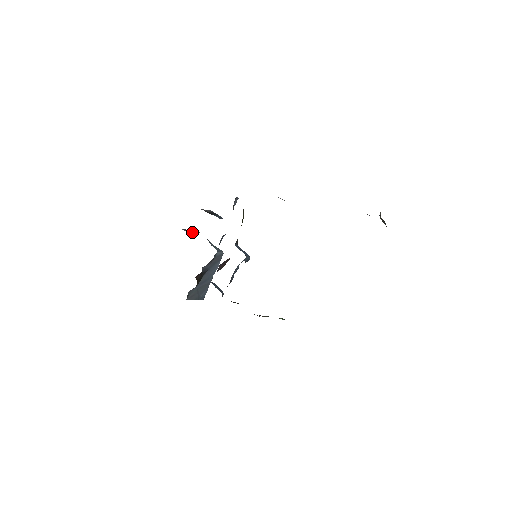
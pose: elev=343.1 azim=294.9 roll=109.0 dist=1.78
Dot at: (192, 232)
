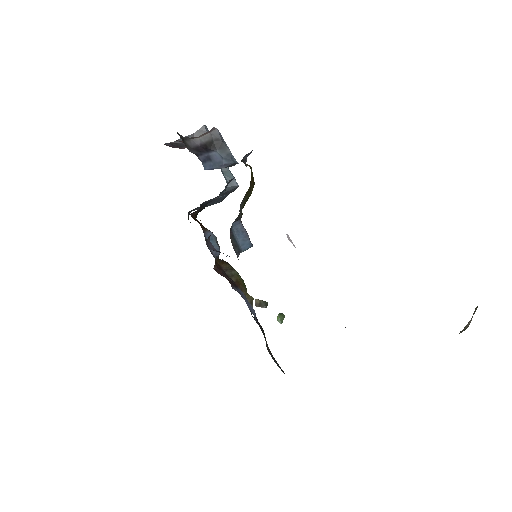
Dot at: occluded
